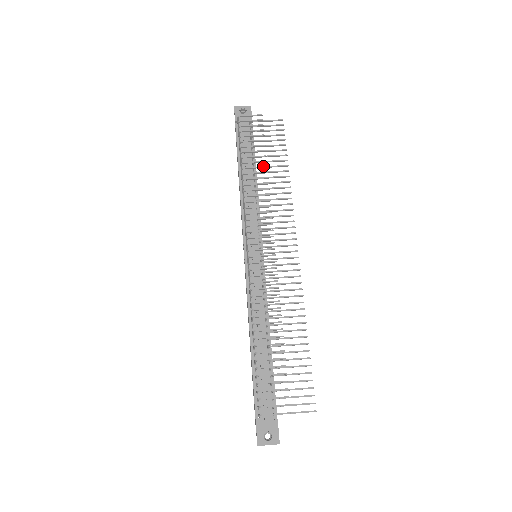
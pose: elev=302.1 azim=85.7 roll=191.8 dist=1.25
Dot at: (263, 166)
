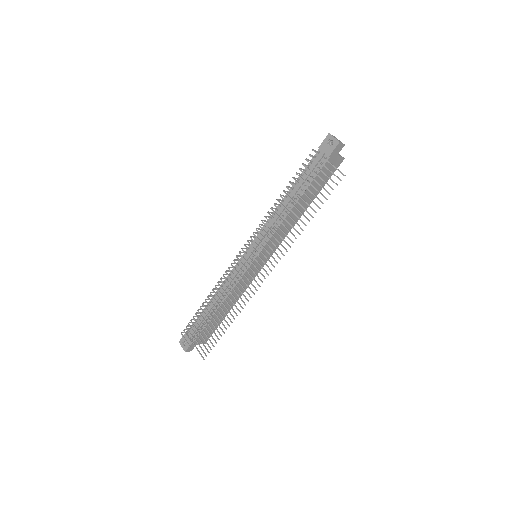
Dot at: occluded
